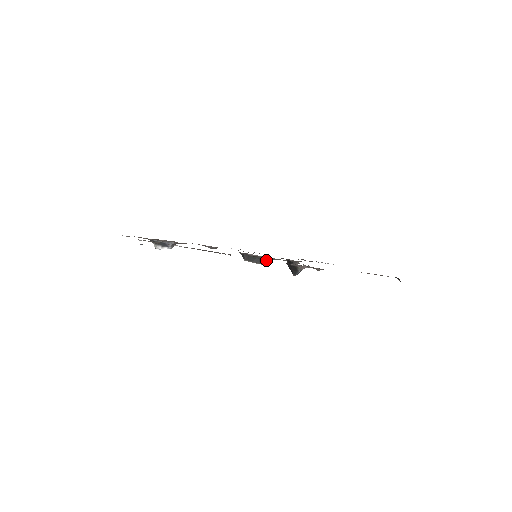
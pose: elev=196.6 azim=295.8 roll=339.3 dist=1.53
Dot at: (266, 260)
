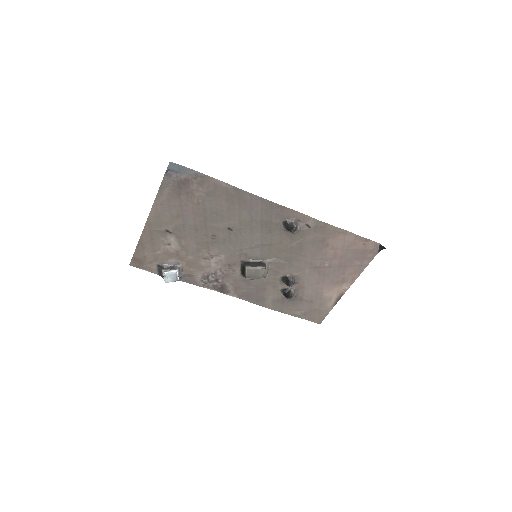
Dot at: (265, 263)
